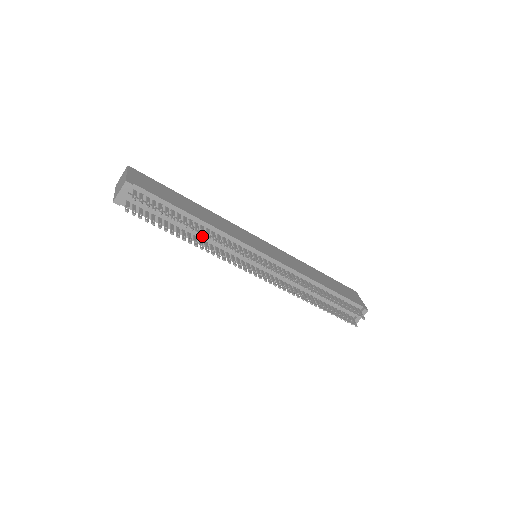
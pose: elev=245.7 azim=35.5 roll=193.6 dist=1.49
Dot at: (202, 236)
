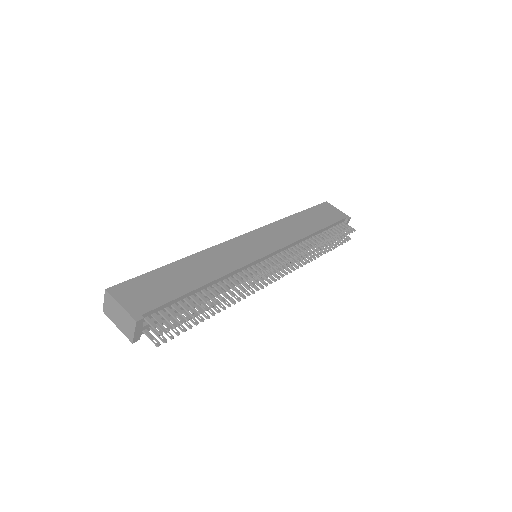
Dot at: occluded
